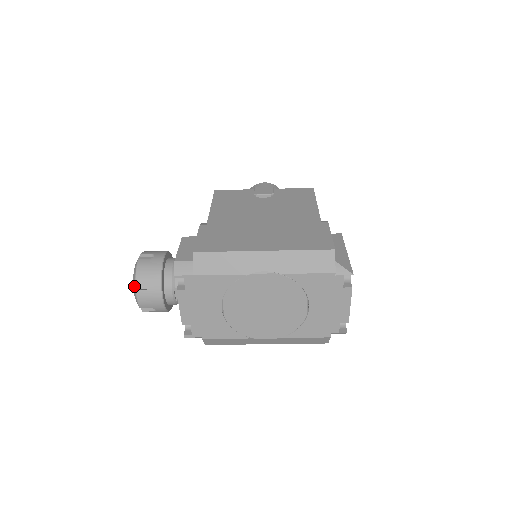
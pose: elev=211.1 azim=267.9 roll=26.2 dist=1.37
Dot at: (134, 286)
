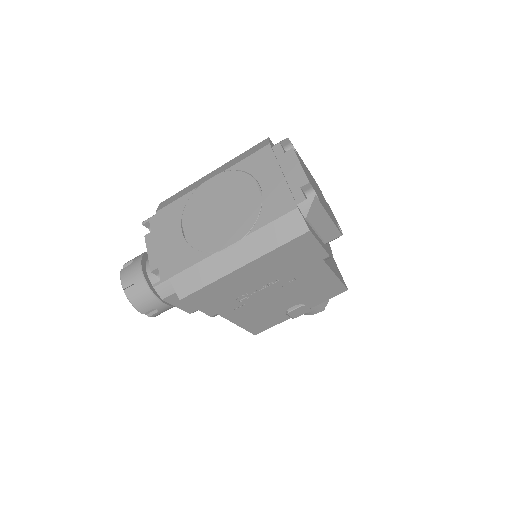
Dot at: occluded
